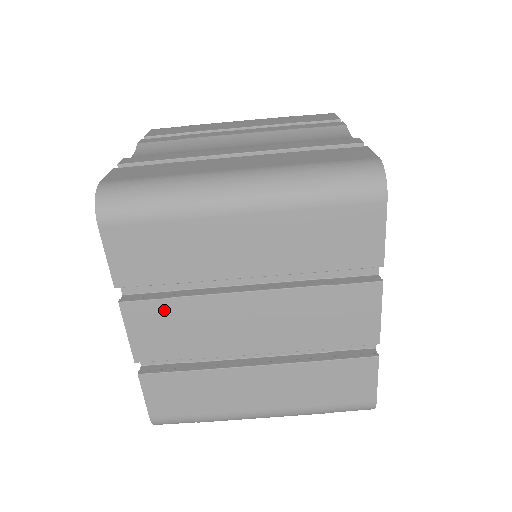
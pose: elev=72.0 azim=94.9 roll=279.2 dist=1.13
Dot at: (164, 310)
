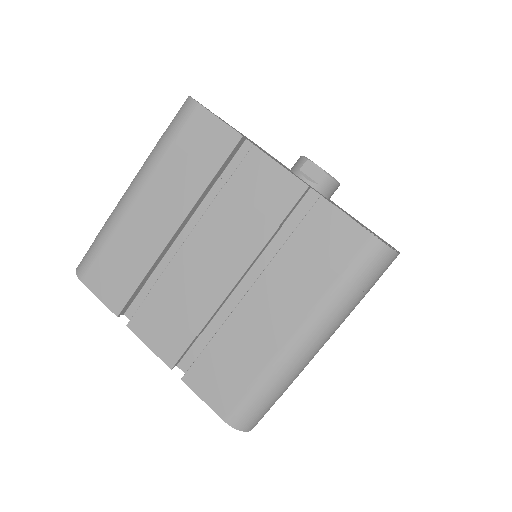
Dot at: (153, 305)
